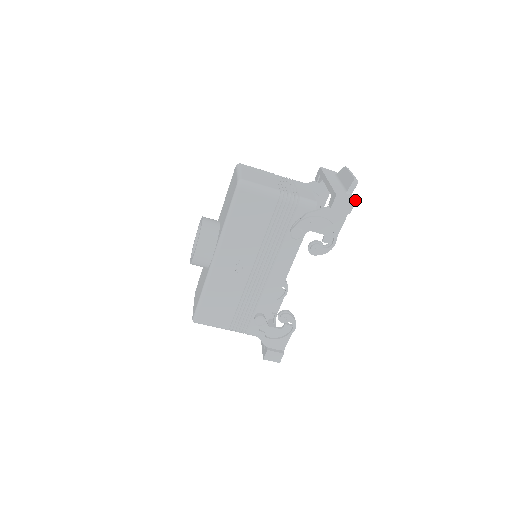
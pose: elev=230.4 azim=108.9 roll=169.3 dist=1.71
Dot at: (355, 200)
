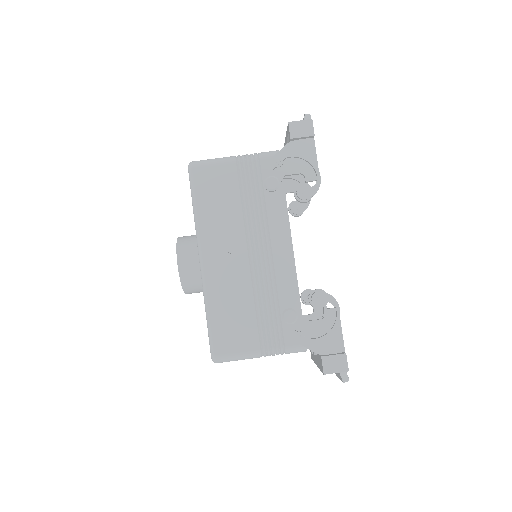
Dot at: (311, 119)
